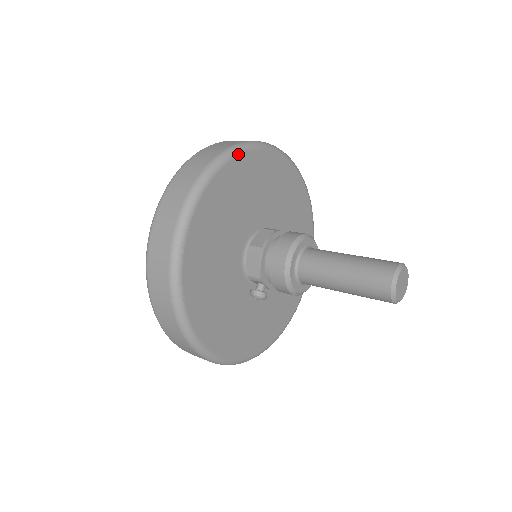
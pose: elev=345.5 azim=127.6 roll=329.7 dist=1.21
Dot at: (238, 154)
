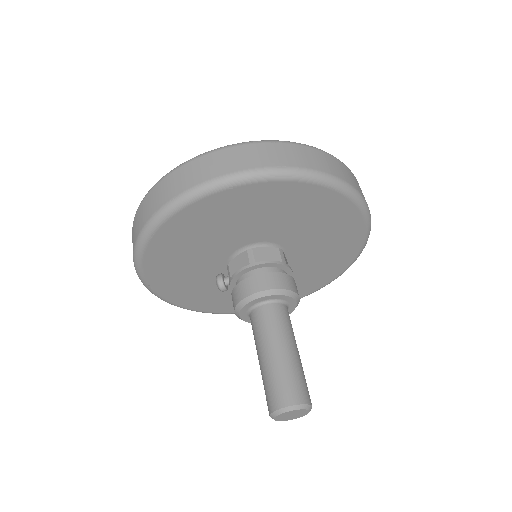
Dot at: (317, 183)
